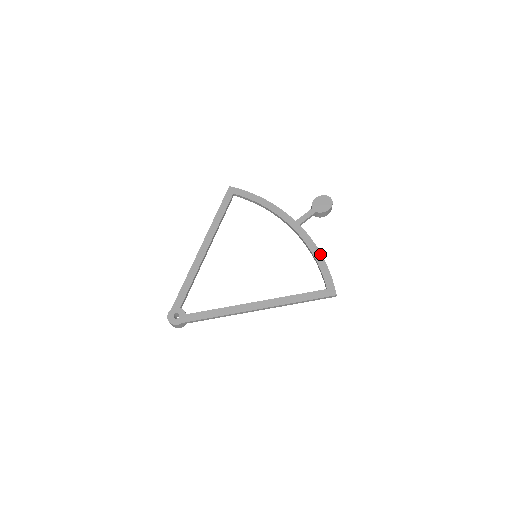
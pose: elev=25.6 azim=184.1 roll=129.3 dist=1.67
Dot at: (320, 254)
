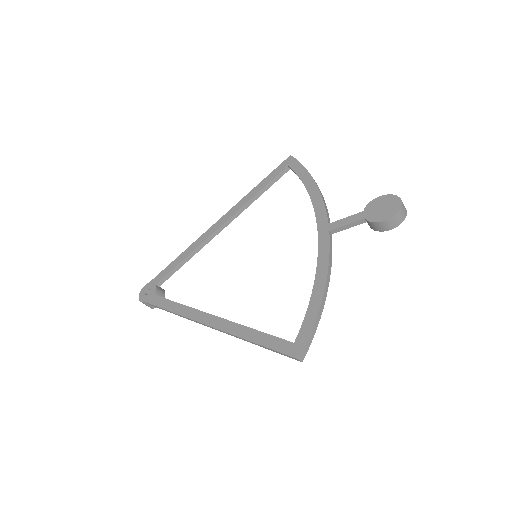
Dot at: (323, 285)
